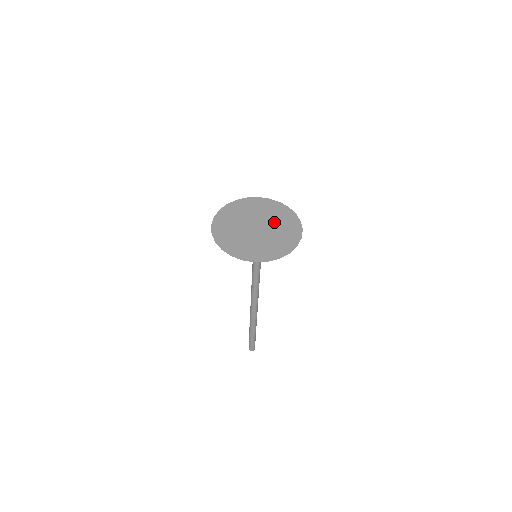
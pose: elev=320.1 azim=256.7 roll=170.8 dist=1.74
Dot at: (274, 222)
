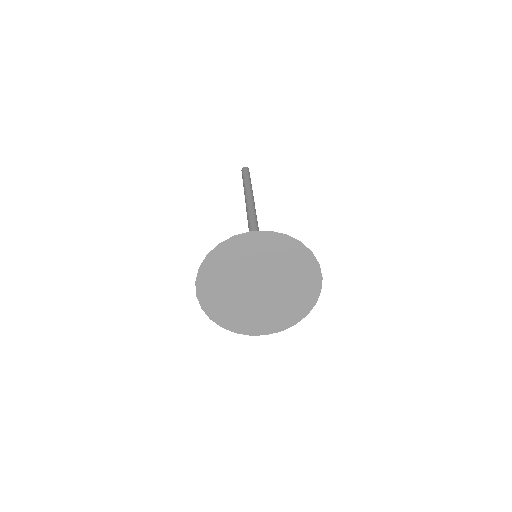
Dot at: (285, 279)
